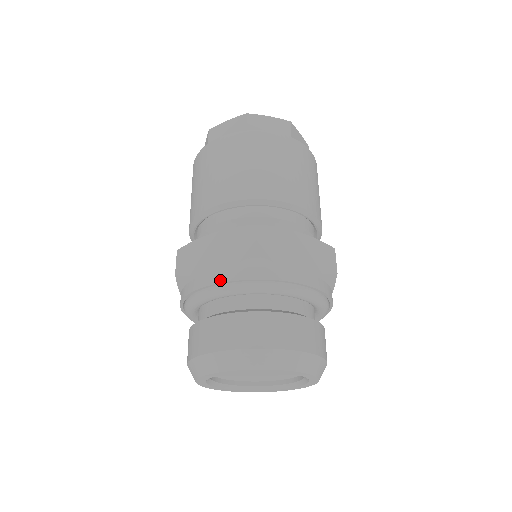
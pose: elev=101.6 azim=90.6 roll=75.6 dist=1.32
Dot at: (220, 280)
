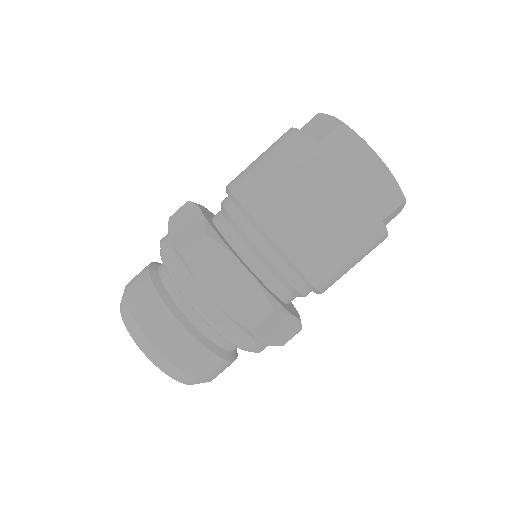
Dot at: (164, 250)
